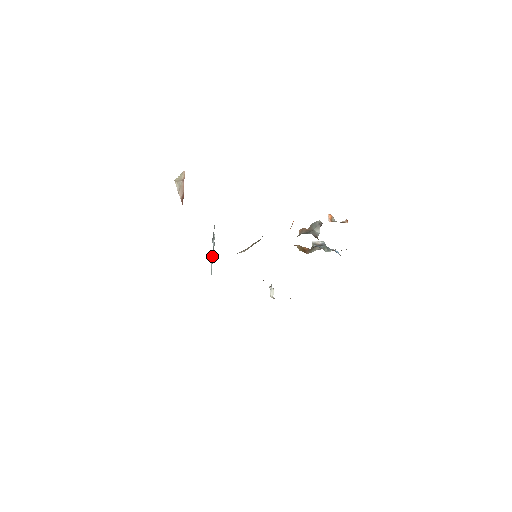
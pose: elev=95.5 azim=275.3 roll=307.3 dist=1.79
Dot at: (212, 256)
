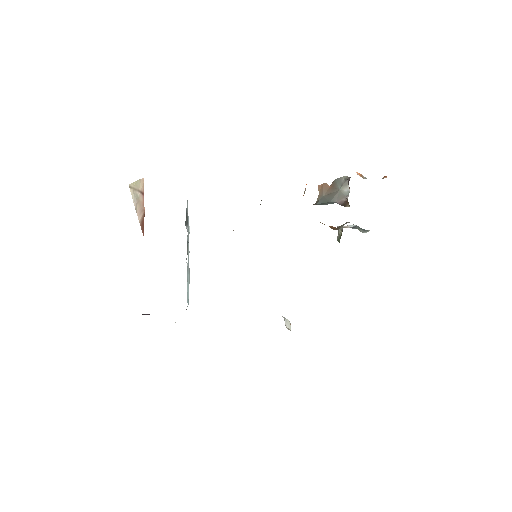
Dot at: (187, 266)
